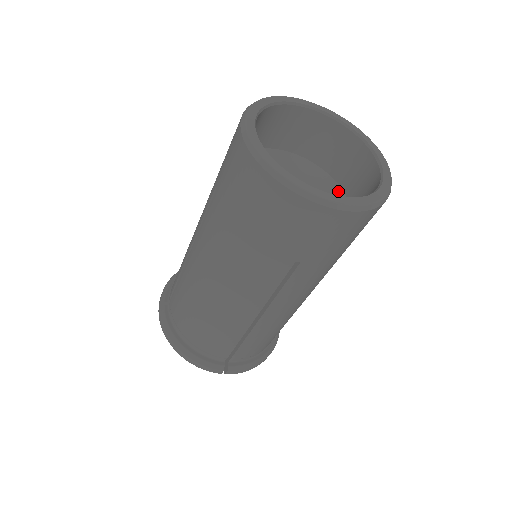
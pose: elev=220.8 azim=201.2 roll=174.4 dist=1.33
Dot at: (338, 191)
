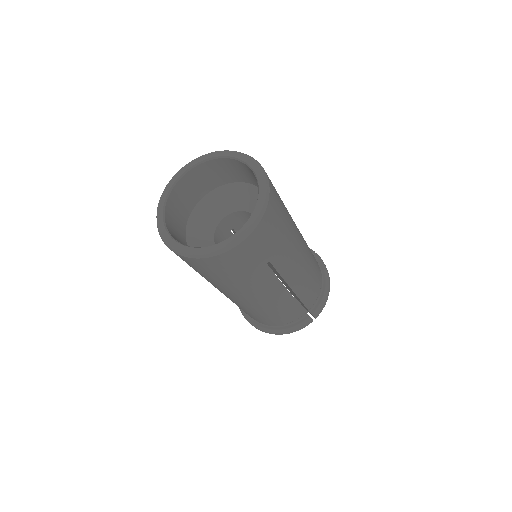
Dot at: occluded
